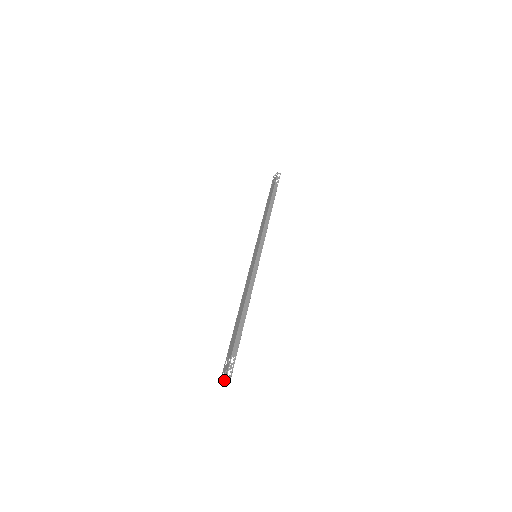
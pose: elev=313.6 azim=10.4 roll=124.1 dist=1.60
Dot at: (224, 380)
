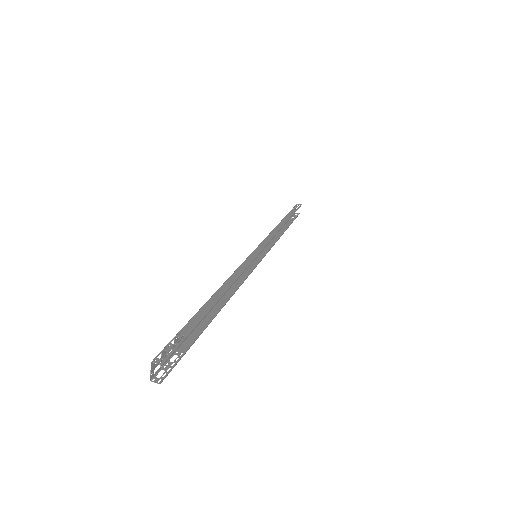
Dot at: (161, 378)
